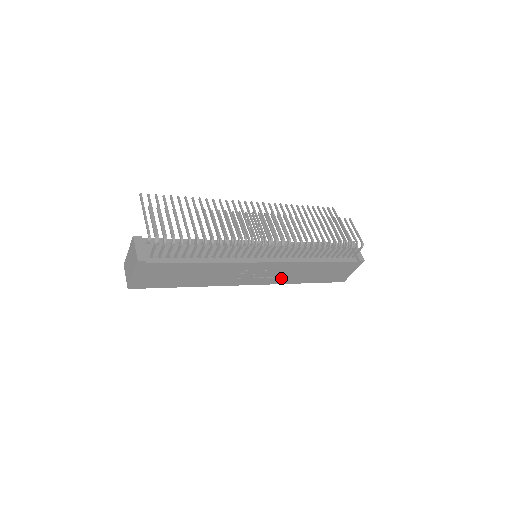
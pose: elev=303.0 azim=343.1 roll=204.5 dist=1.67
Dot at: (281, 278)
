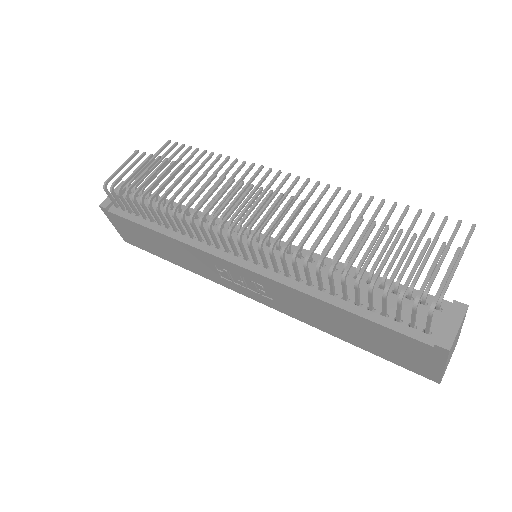
Dot at: (290, 308)
